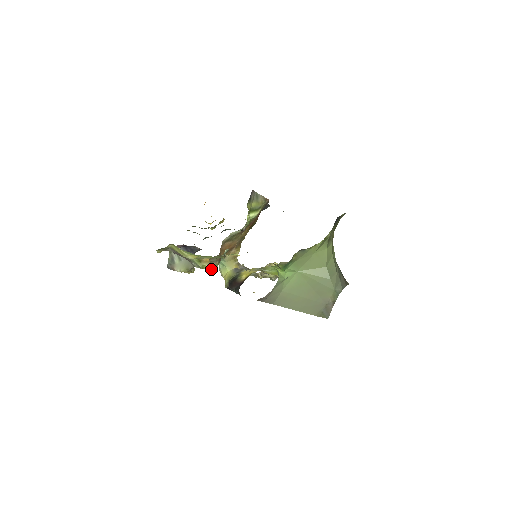
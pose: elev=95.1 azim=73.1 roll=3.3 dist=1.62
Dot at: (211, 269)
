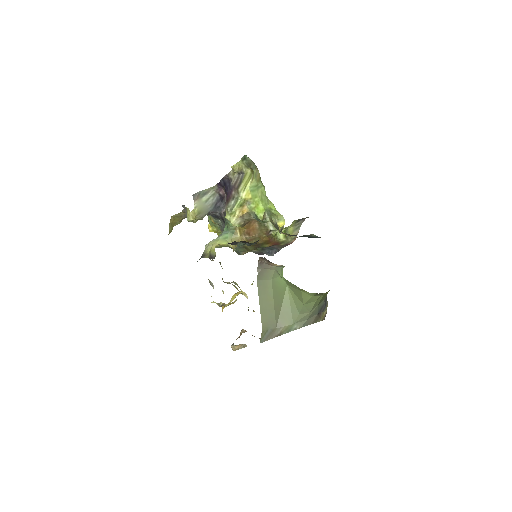
Dot at: (233, 222)
